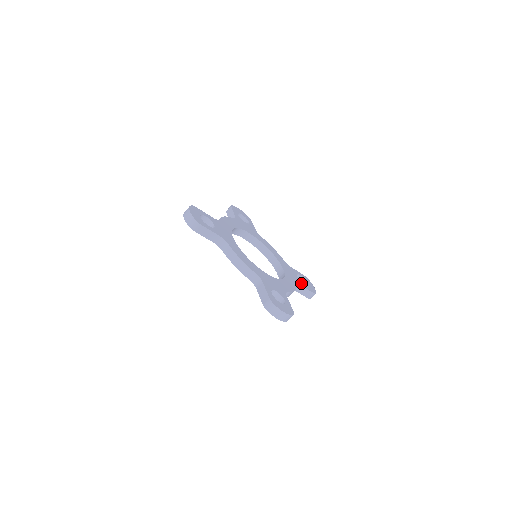
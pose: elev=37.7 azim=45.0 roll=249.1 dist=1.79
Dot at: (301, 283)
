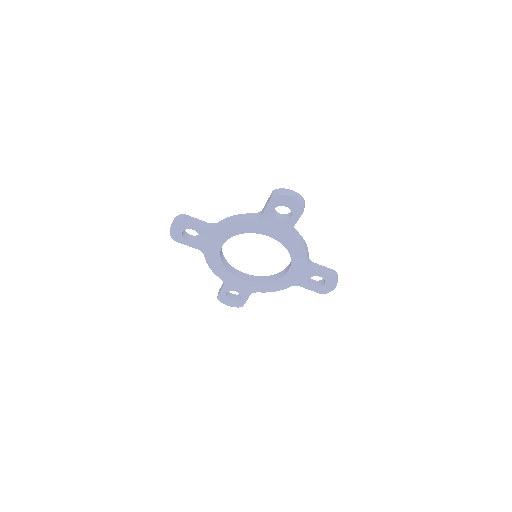
Dot at: occluded
